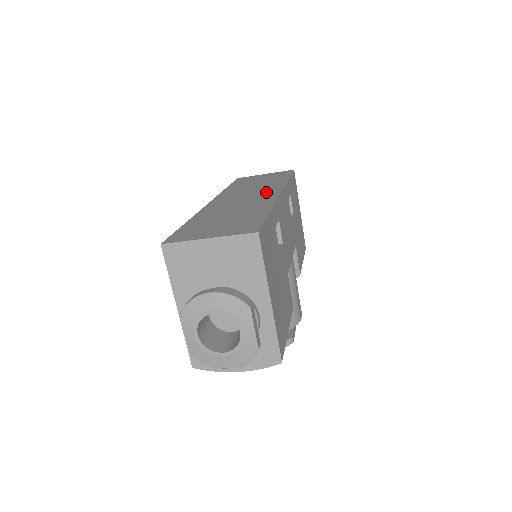
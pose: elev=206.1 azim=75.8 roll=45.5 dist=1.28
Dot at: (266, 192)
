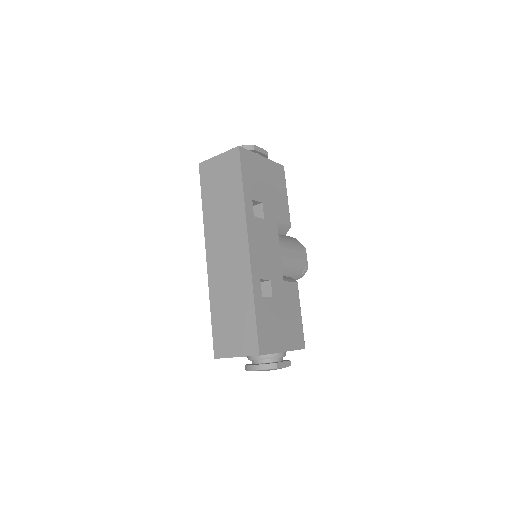
Dot at: (238, 243)
